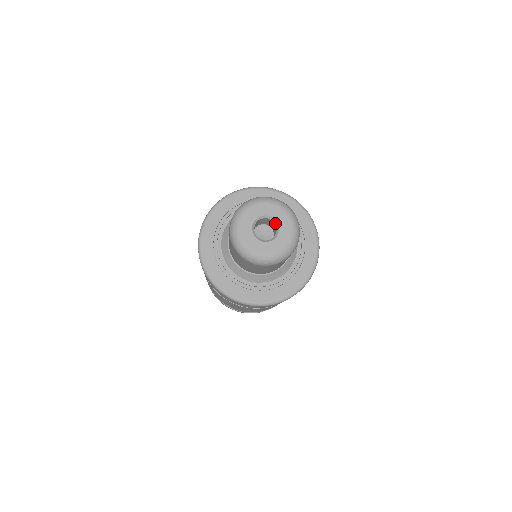
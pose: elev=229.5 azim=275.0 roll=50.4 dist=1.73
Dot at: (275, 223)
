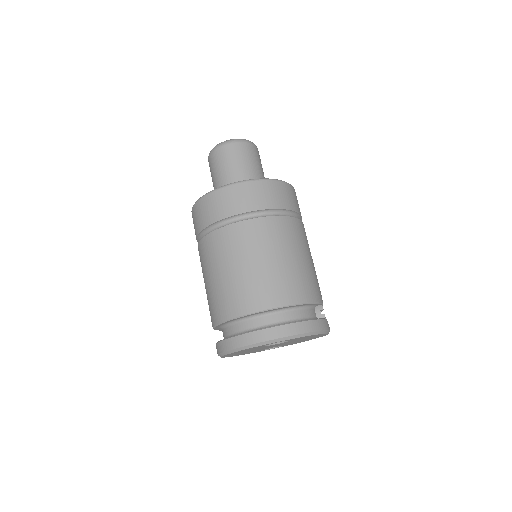
Dot at: occluded
